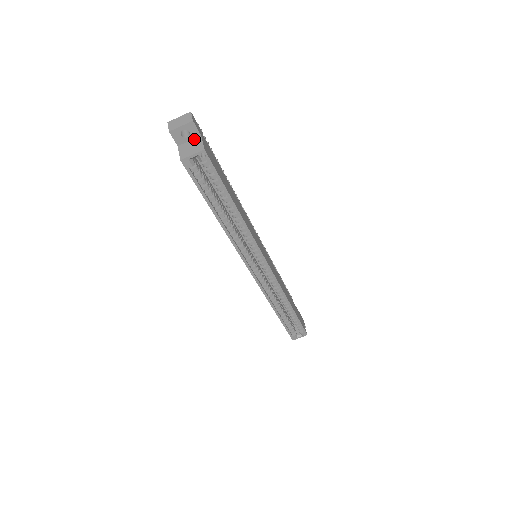
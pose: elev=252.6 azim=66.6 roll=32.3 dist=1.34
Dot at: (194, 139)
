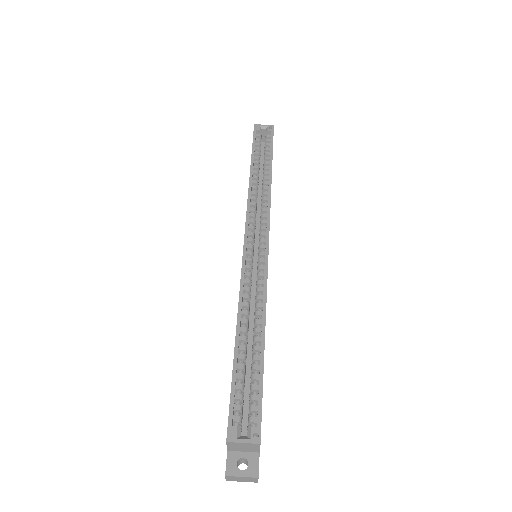
Dot at: occluded
